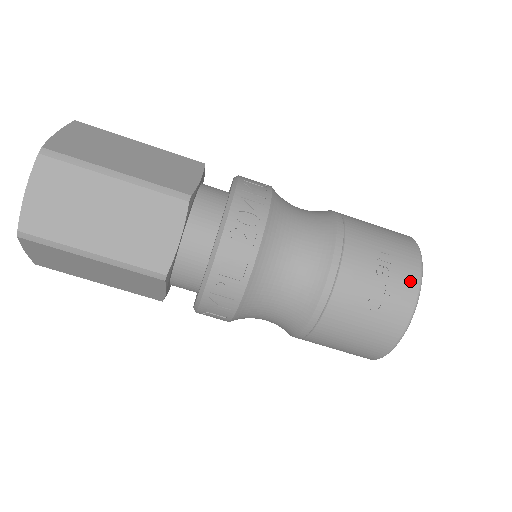
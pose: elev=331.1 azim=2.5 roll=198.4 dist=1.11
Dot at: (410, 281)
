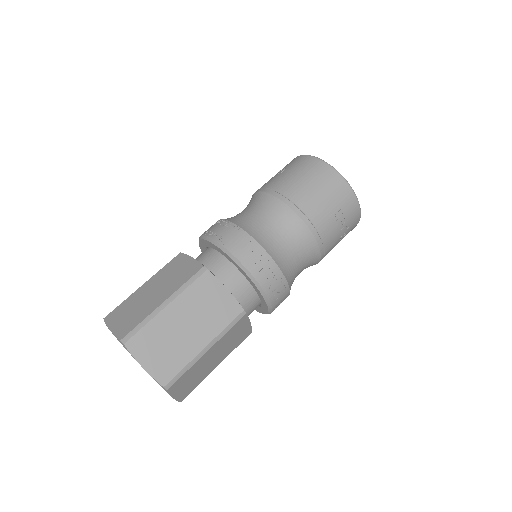
Dot at: (355, 210)
